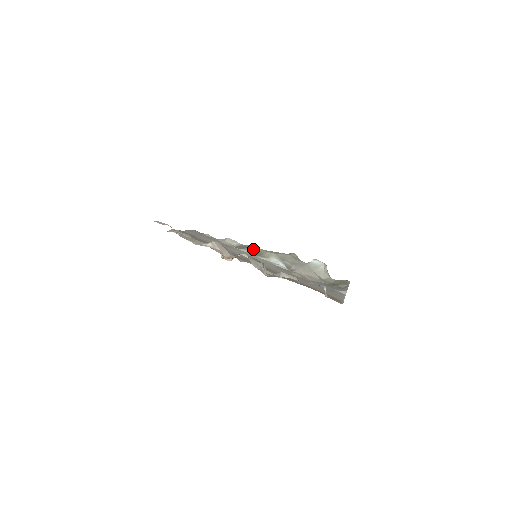
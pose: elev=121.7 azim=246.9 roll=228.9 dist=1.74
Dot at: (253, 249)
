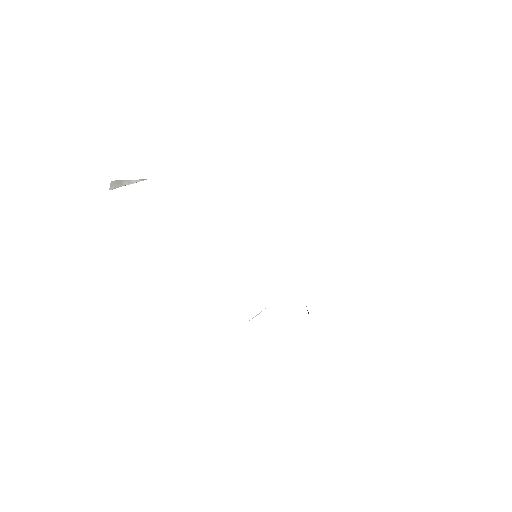
Dot at: occluded
